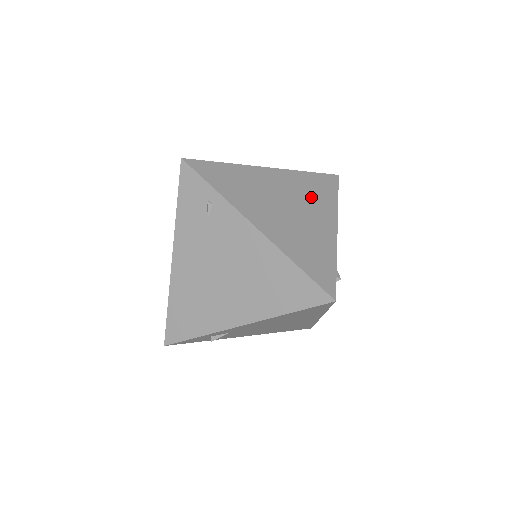
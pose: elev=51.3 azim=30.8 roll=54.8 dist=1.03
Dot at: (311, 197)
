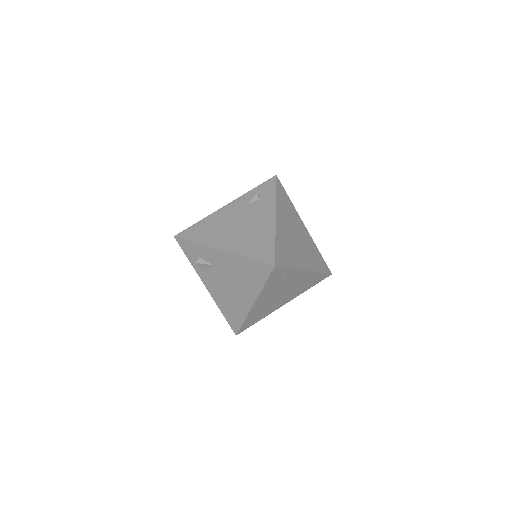
Dot at: (291, 216)
